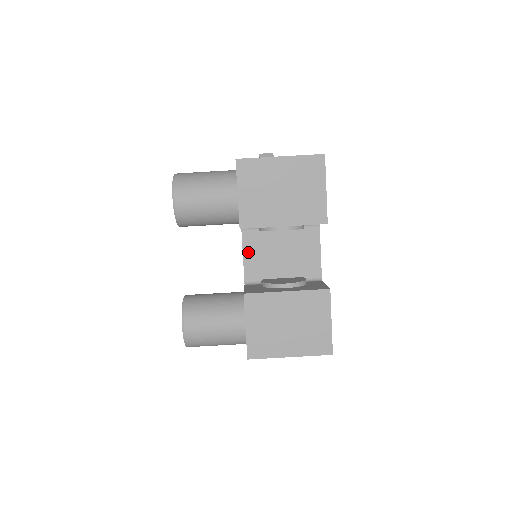
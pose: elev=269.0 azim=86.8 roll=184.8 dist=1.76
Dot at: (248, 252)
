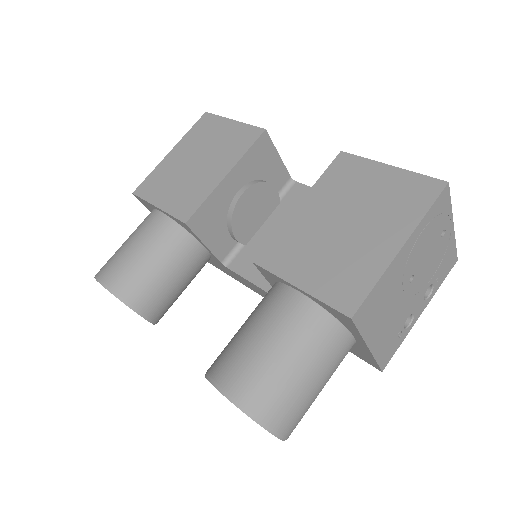
Dot at: (254, 275)
